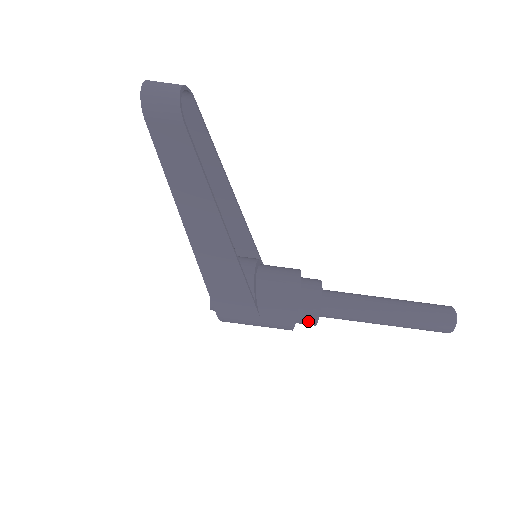
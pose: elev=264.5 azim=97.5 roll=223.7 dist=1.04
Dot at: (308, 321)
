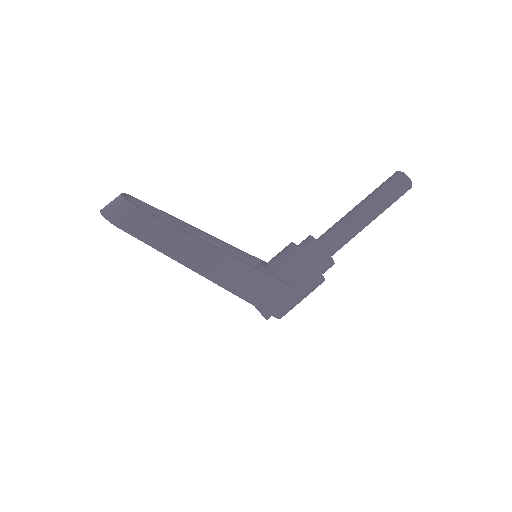
Dot at: (327, 264)
